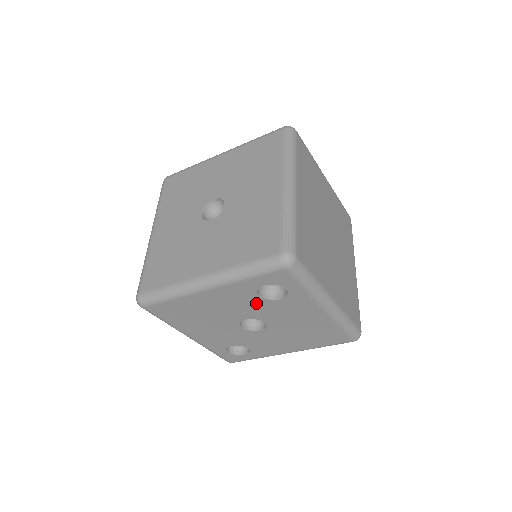
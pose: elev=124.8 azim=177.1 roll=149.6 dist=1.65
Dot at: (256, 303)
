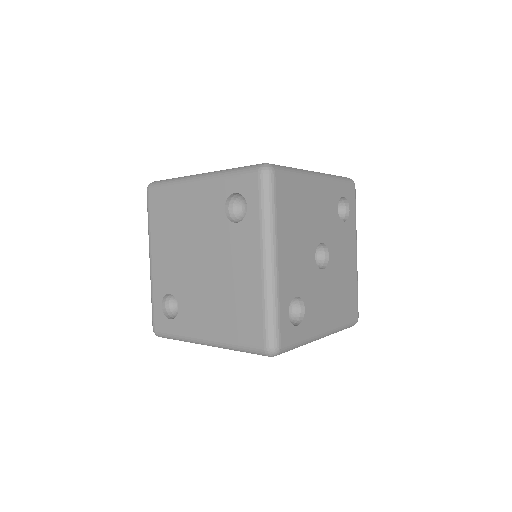
Dot at: (333, 219)
